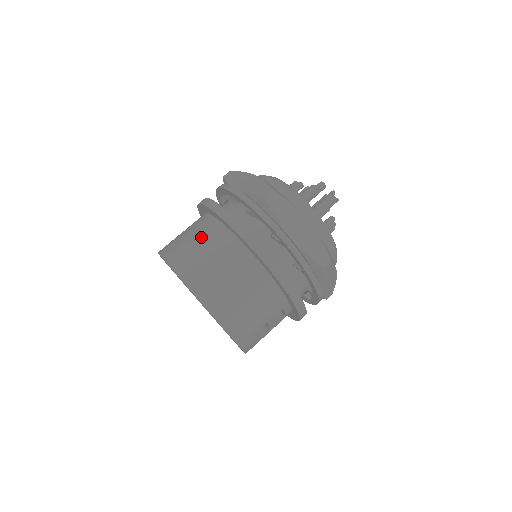
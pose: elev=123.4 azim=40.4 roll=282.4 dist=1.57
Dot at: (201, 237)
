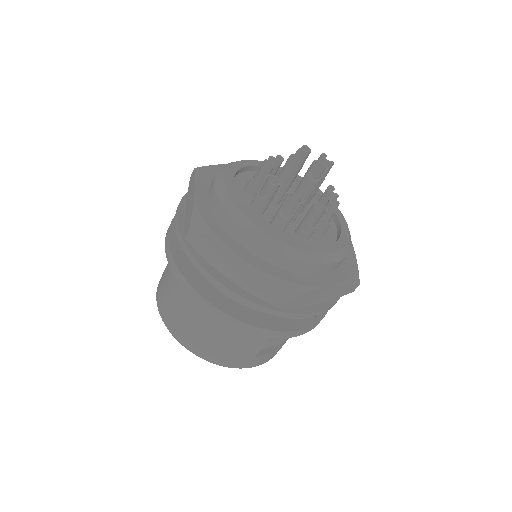
Dot at: (170, 273)
